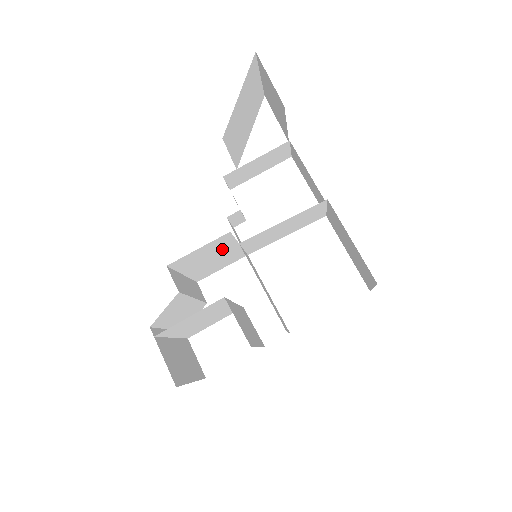
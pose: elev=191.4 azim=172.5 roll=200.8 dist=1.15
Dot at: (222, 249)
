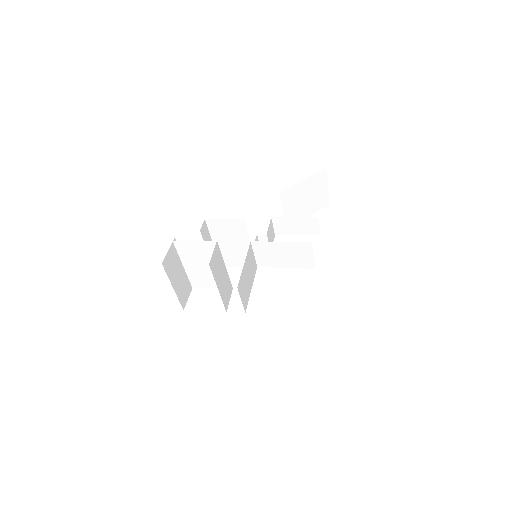
Dot at: (239, 237)
